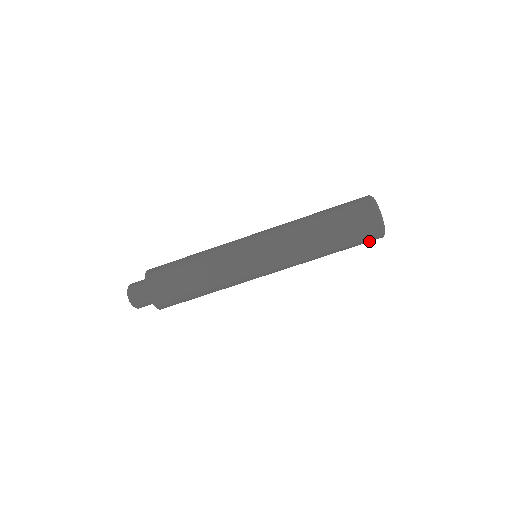
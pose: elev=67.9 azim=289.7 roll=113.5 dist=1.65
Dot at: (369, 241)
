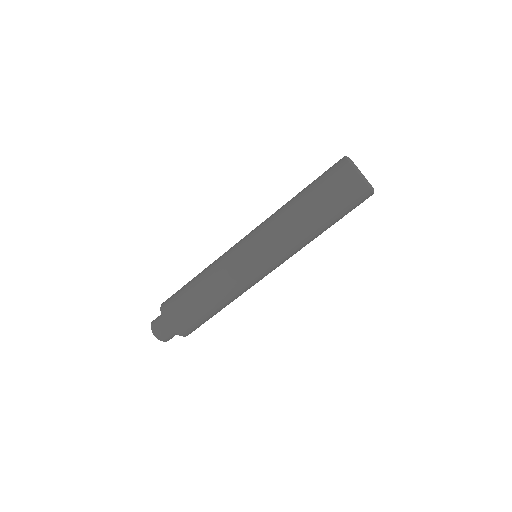
Dot at: occluded
